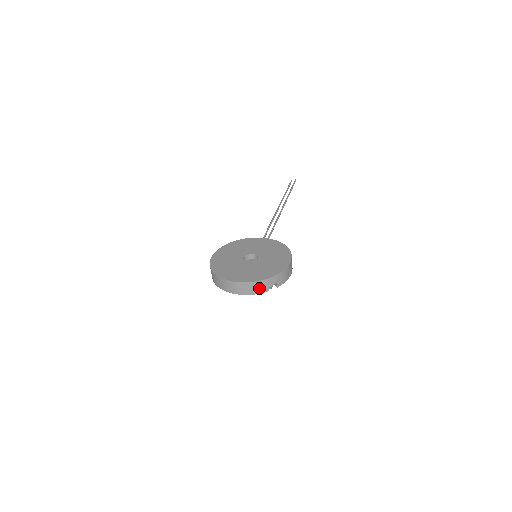
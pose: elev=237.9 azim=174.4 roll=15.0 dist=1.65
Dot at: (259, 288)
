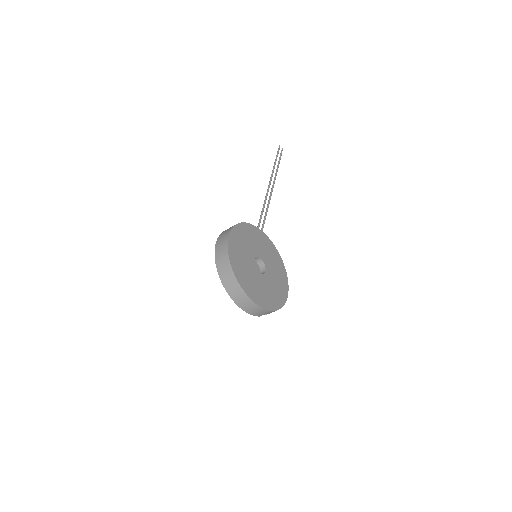
Dot at: (259, 313)
